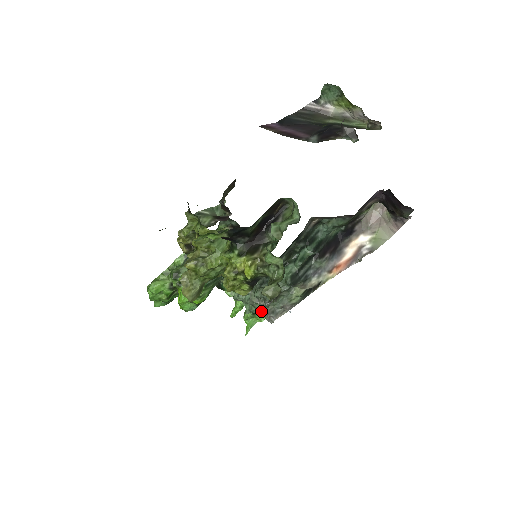
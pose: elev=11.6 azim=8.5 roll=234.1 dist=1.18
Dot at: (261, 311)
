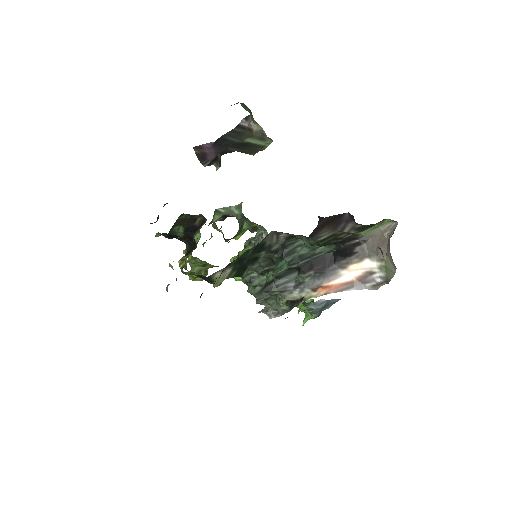
Dot at: occluded
